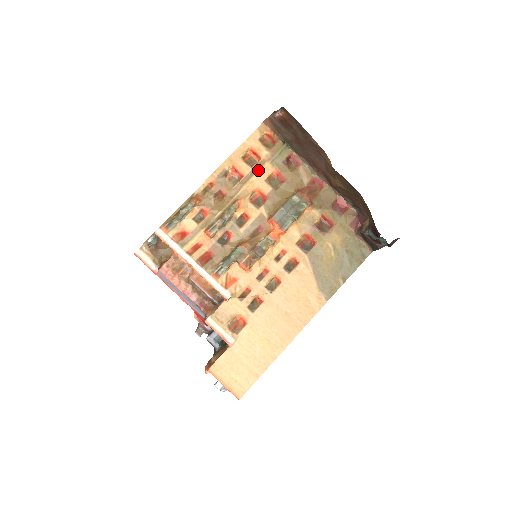
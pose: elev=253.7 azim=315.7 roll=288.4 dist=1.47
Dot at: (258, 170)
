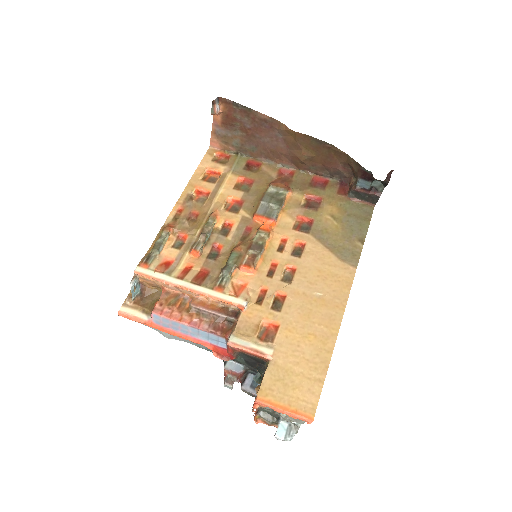
Dot at: (222, 183)
